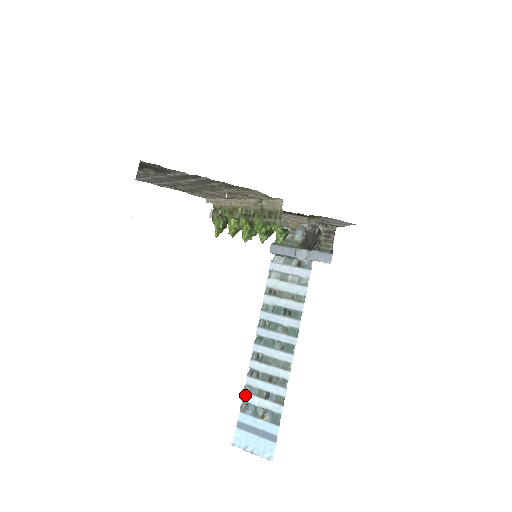
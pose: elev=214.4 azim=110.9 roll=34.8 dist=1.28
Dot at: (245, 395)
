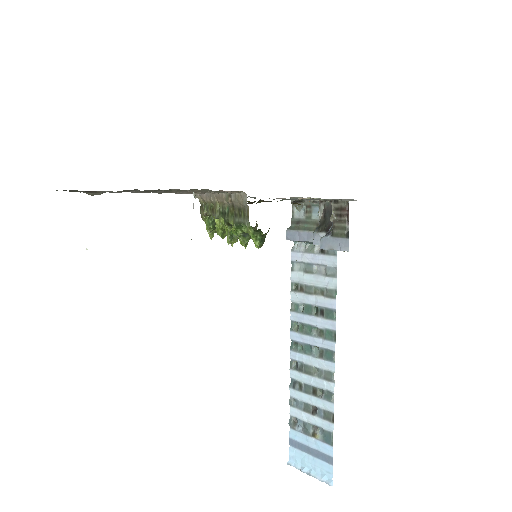
Dot at: (291, 409)
